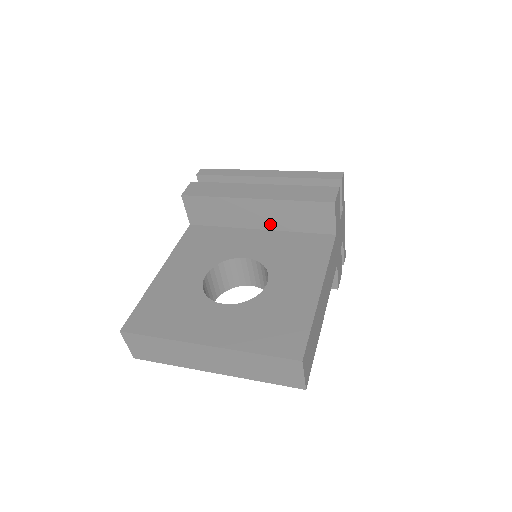
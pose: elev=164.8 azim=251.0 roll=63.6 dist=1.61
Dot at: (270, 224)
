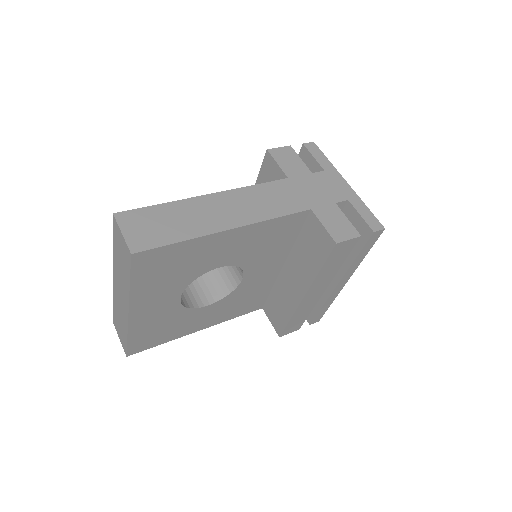
Dot at: occluded
